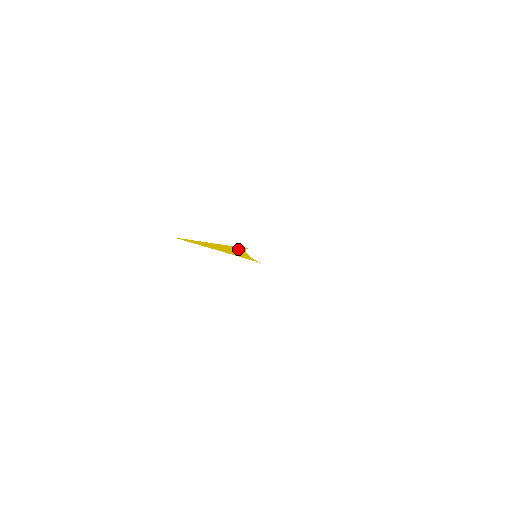
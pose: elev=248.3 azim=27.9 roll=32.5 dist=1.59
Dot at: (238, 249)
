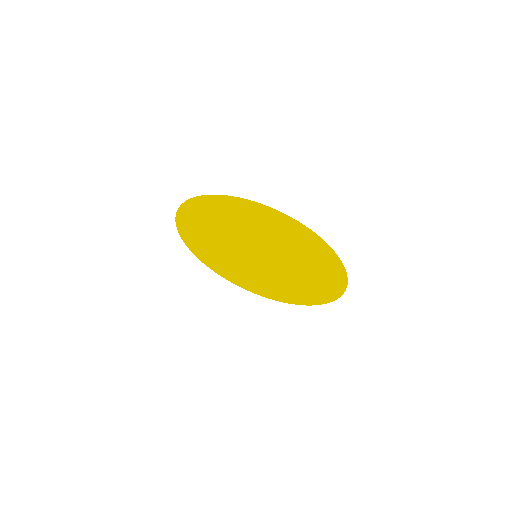
Dot at: (238, 250)
